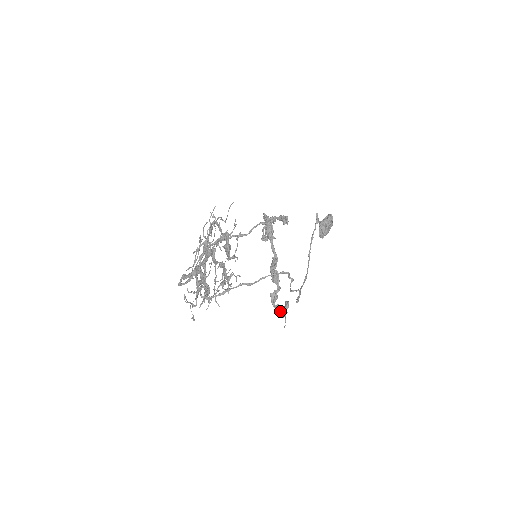
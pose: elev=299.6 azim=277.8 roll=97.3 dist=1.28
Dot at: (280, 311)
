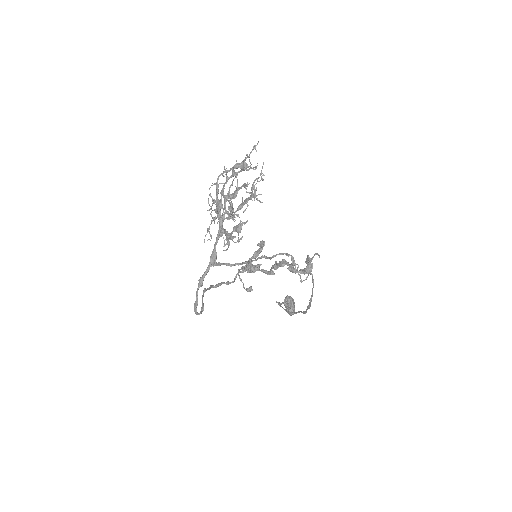
Dot at: (306, 266)
